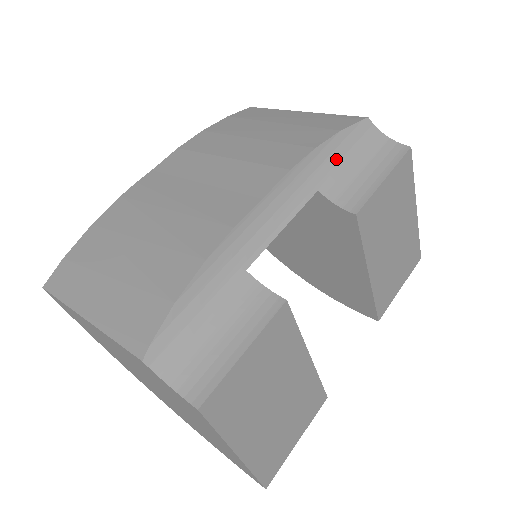
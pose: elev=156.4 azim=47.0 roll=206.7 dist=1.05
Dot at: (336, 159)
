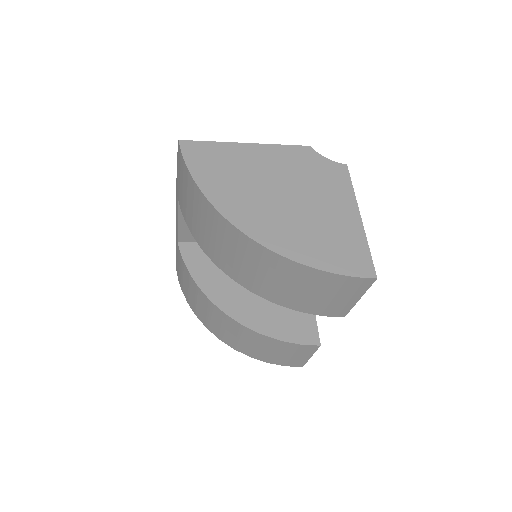
Dot at: occluded
